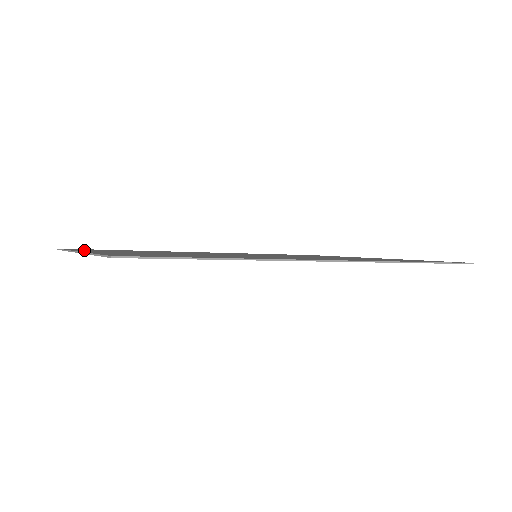
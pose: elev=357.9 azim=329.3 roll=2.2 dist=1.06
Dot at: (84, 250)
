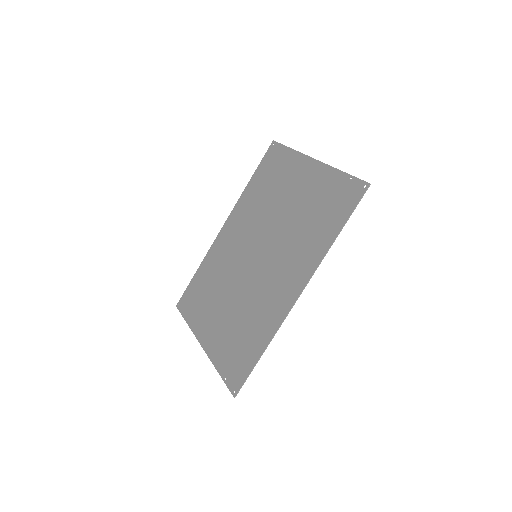
Dot at: (196, 325)
